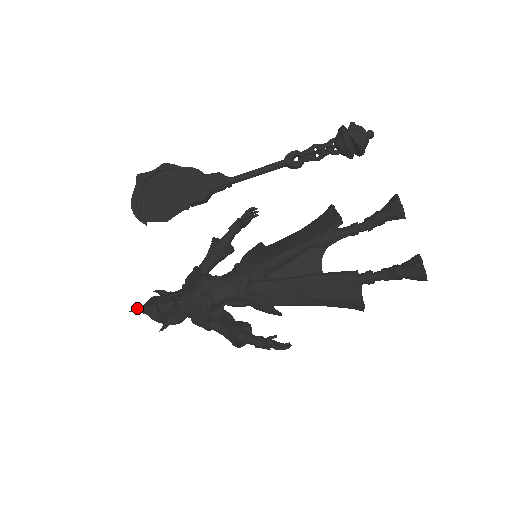
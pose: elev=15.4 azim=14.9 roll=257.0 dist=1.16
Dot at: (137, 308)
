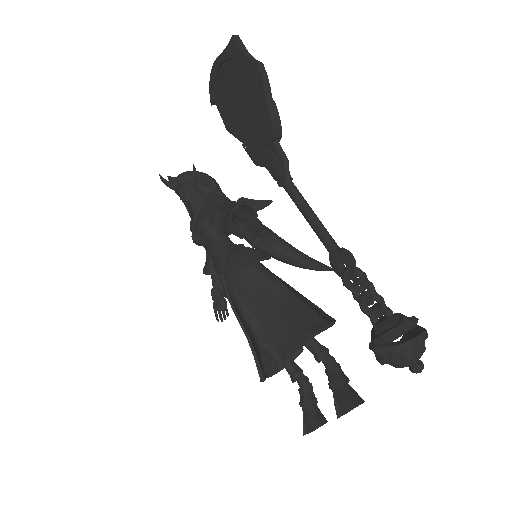
Dot at: (161, 179)
